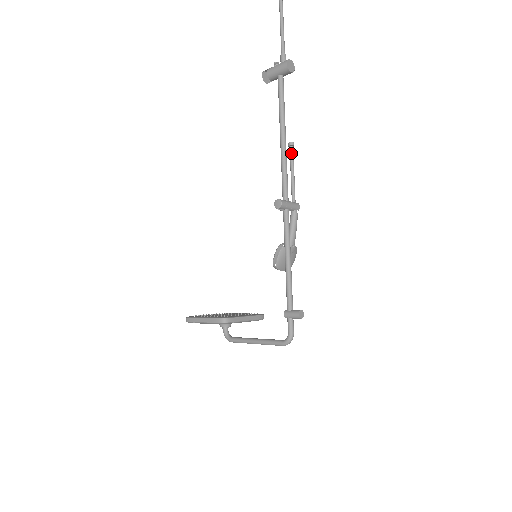
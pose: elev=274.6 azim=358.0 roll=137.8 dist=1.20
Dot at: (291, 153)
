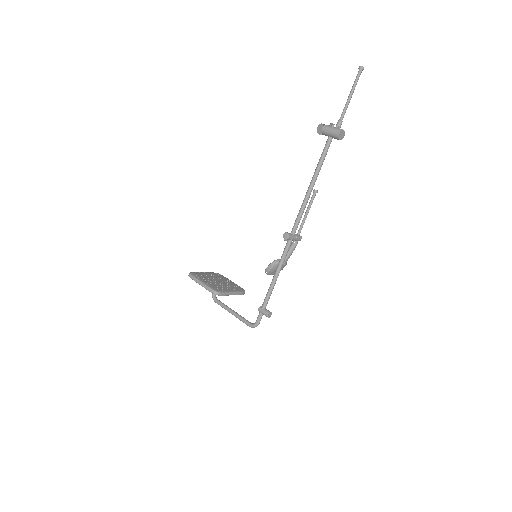
Dot at: (312, 198)
